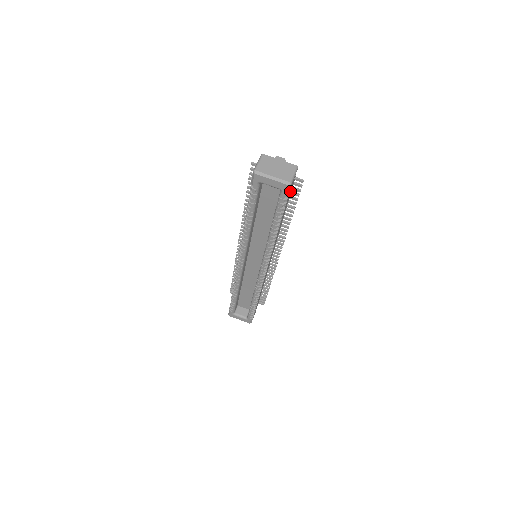
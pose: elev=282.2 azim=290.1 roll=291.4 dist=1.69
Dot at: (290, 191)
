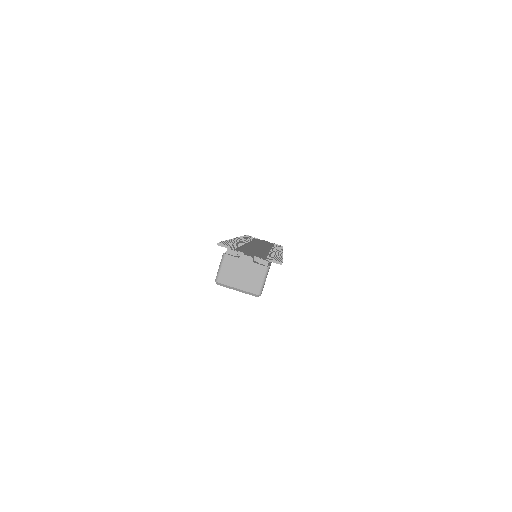
Dot at: occluded
